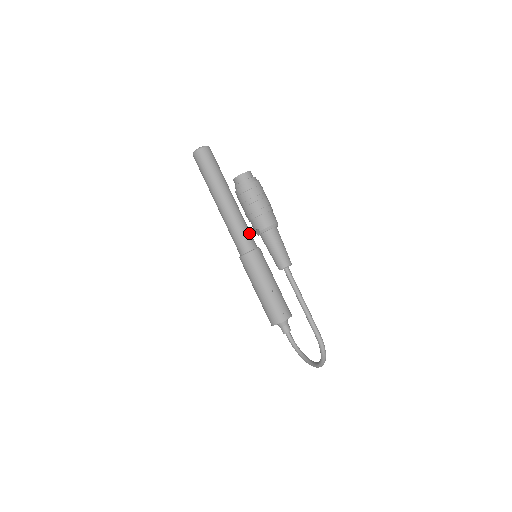
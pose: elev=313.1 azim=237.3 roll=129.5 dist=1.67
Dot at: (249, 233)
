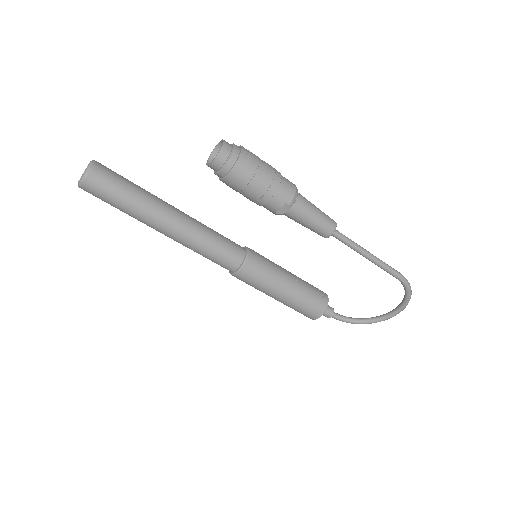
Dot at: (225, 237)
